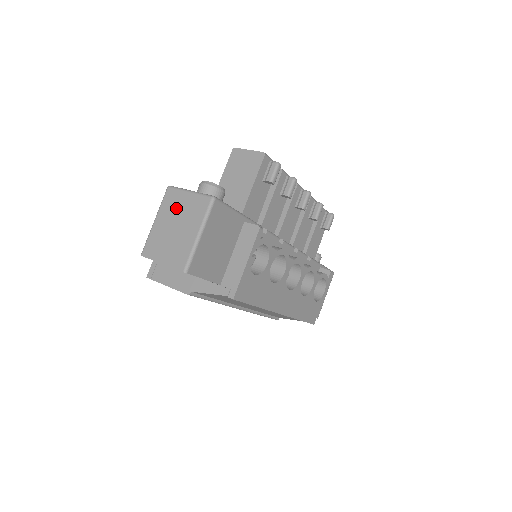
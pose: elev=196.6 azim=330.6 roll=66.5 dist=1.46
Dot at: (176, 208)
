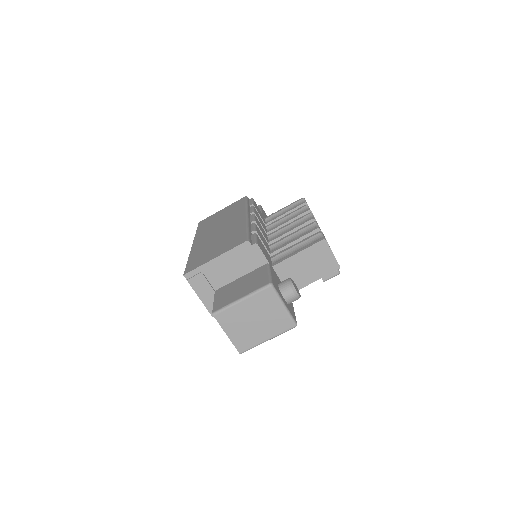
Dot at: (265, 308)
